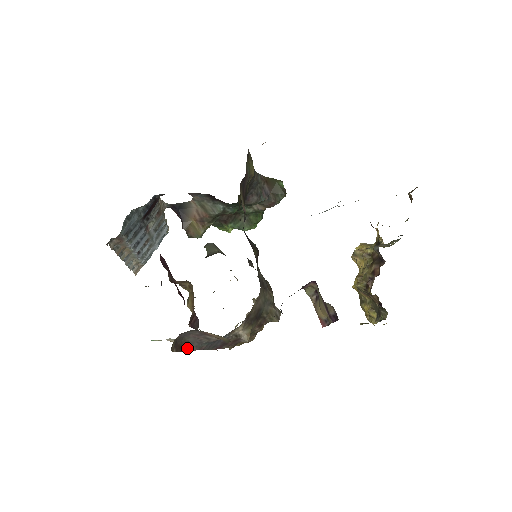
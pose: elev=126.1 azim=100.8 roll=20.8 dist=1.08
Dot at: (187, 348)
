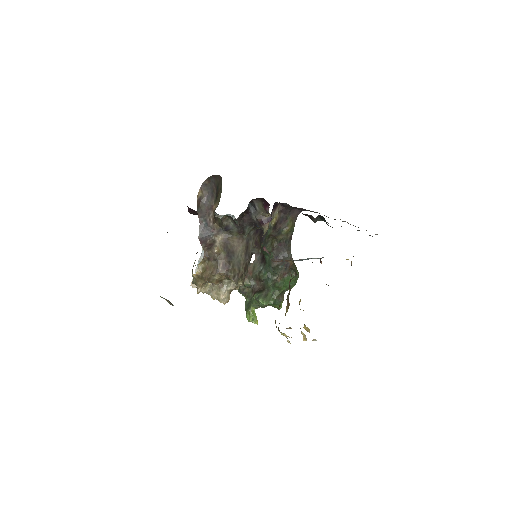
Dot at: (199, 211)
